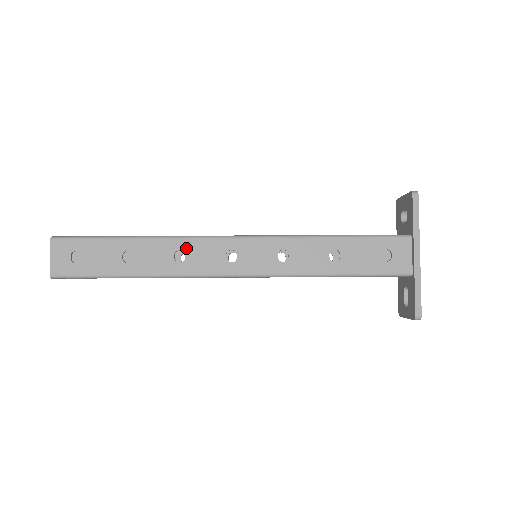
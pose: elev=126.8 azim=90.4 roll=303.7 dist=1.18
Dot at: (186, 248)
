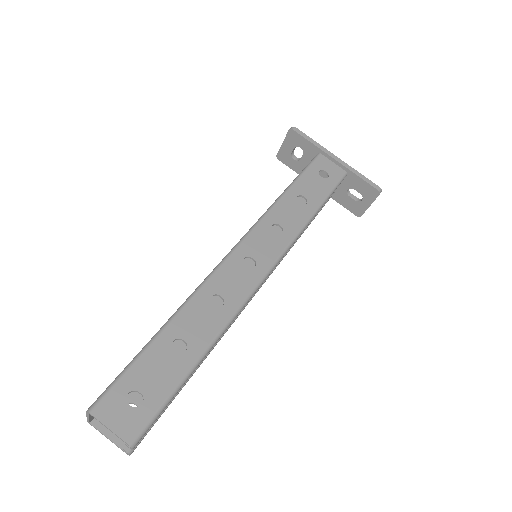
Dot at: (214, 290)
